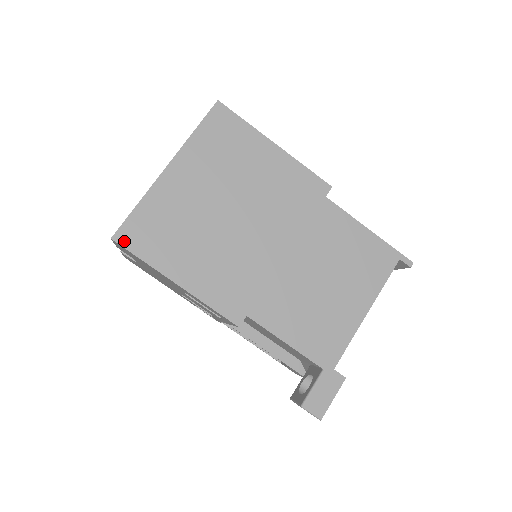
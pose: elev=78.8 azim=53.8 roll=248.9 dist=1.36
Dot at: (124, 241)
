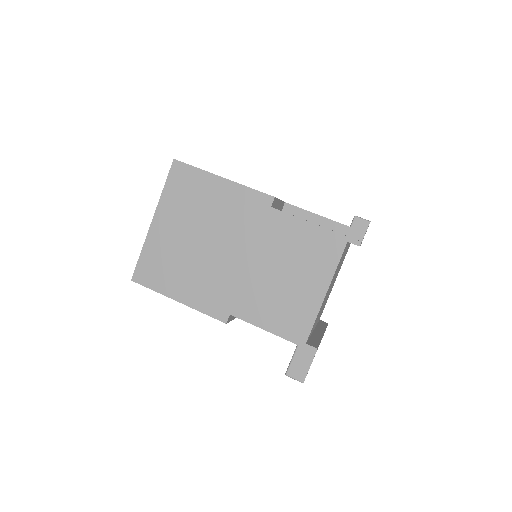
Dot at: (139, 280)
